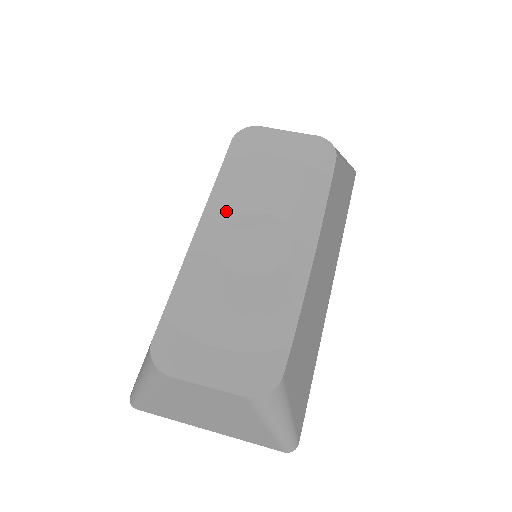
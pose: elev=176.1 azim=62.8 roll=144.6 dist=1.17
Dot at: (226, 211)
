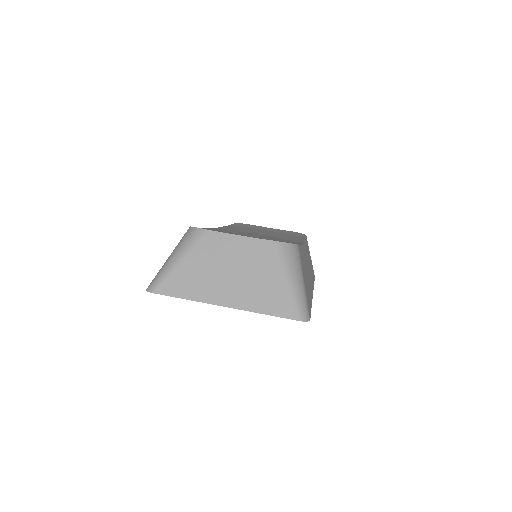
Dot at: (235, 230)
